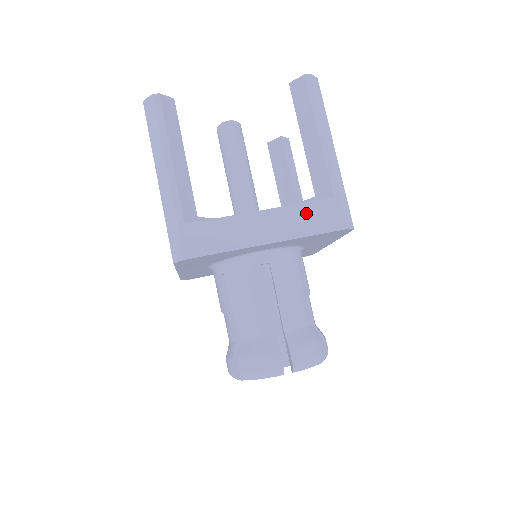
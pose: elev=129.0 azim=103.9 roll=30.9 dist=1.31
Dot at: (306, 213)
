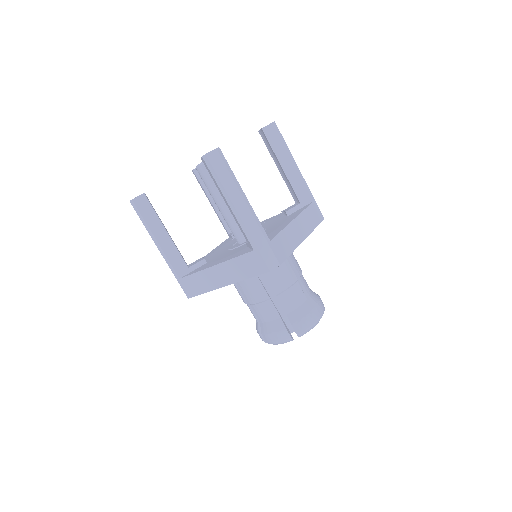
Dot at: (309, 215)
